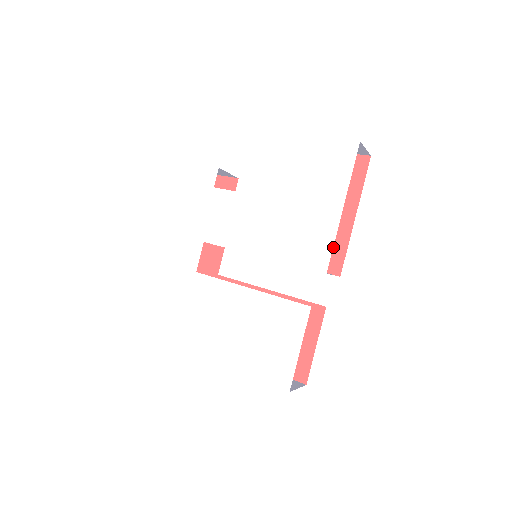
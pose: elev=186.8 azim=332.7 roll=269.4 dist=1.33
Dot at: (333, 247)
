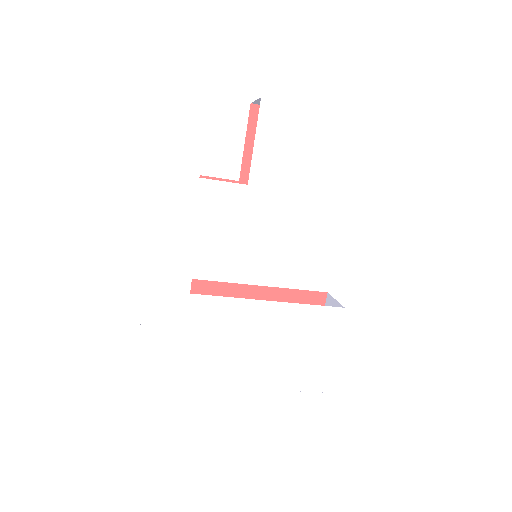
Dot at: occluded
